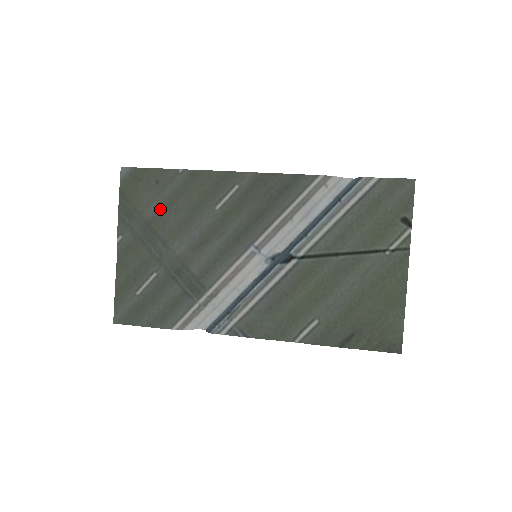
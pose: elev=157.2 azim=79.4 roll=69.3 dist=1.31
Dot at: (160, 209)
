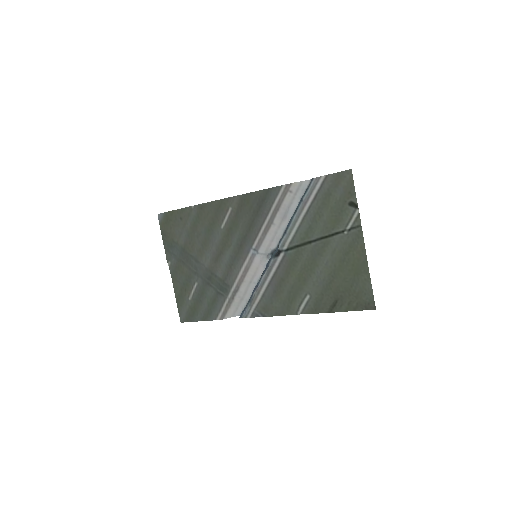
Dot at: (188, 237)
